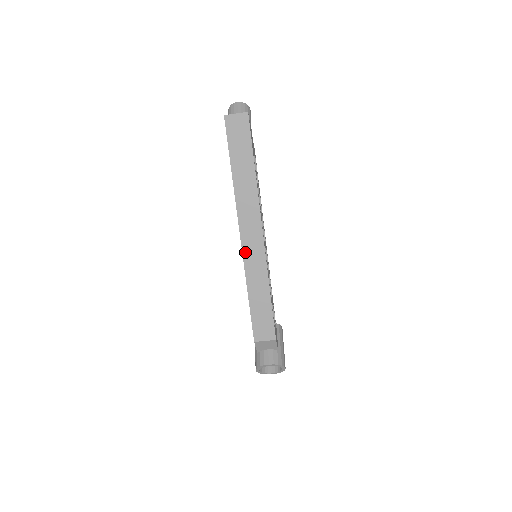
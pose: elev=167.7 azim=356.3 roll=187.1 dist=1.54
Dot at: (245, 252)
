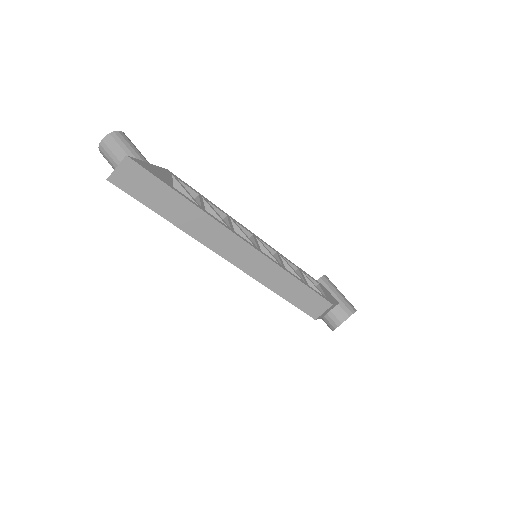
Dot at: (246, 269)
